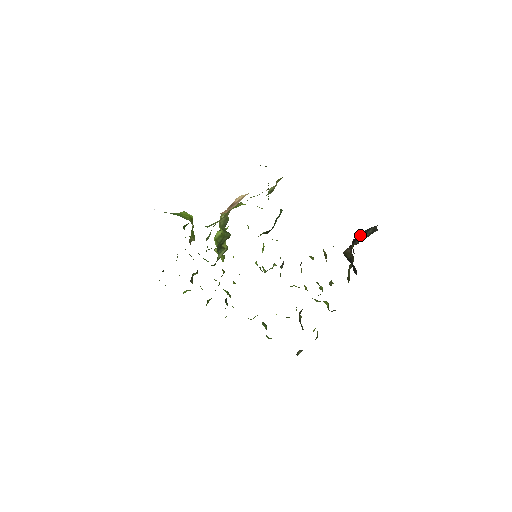
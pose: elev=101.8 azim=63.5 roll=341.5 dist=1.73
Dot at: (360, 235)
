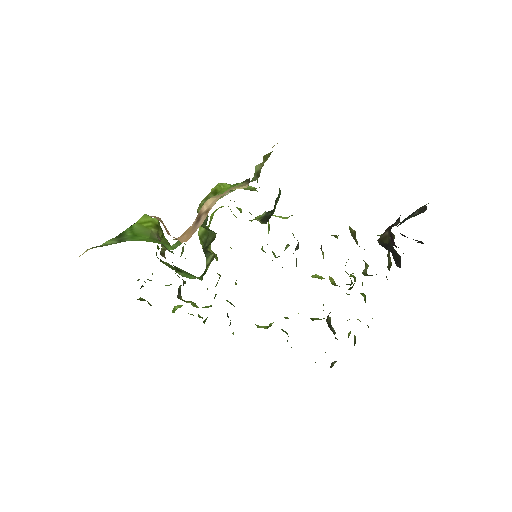
Dot at: (400, 223)
